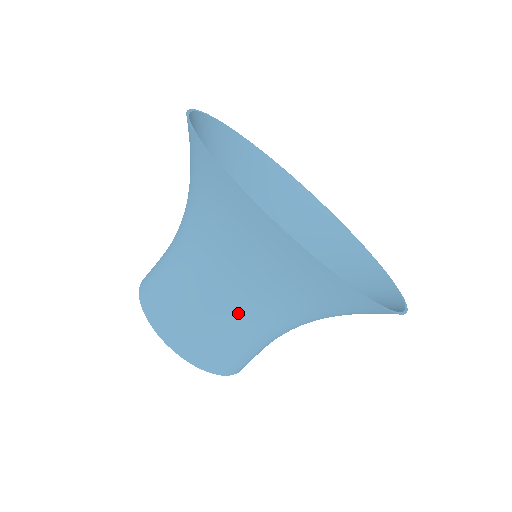
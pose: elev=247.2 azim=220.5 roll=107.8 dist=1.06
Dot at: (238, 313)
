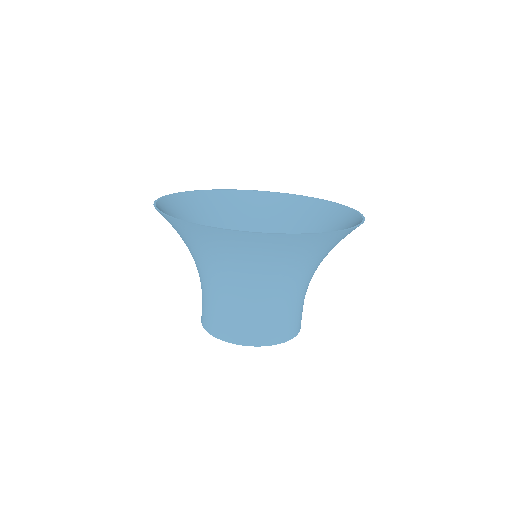
Dot at: (234, 293)
